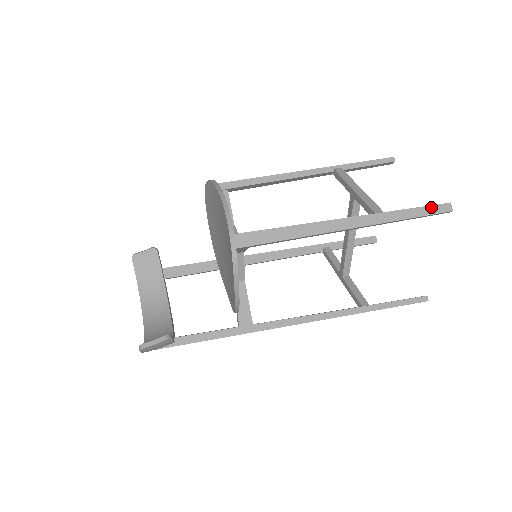
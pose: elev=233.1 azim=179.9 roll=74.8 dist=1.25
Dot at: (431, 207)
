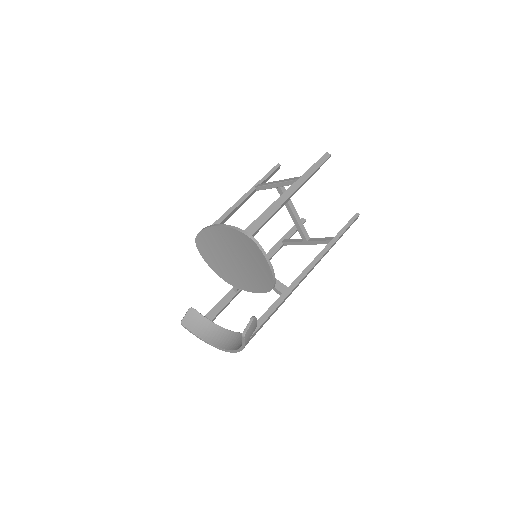
Dot at: (320, 159)
